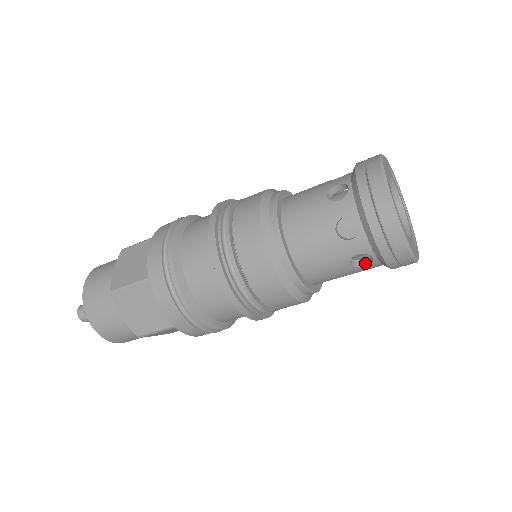
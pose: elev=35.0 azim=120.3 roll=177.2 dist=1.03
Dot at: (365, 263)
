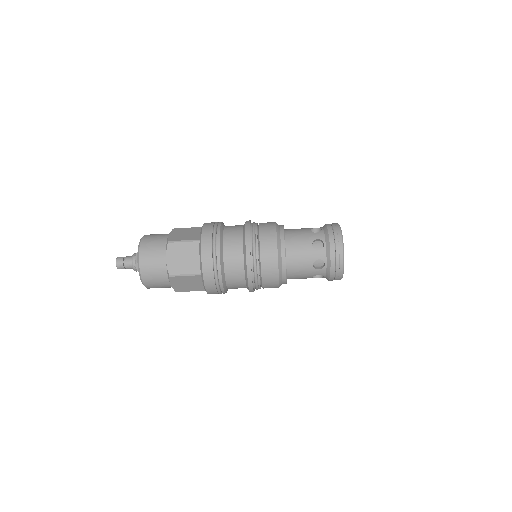
Dot at: (319, 268)
